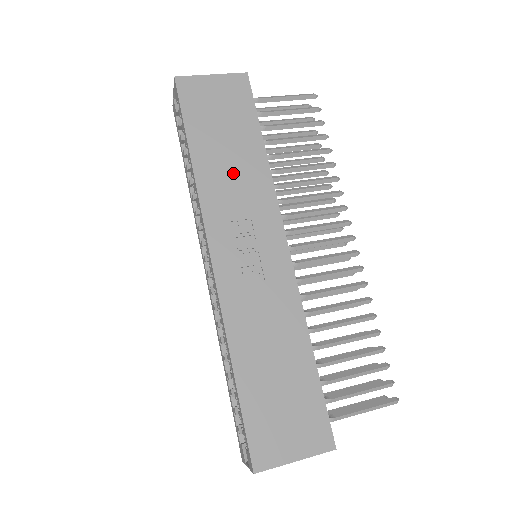
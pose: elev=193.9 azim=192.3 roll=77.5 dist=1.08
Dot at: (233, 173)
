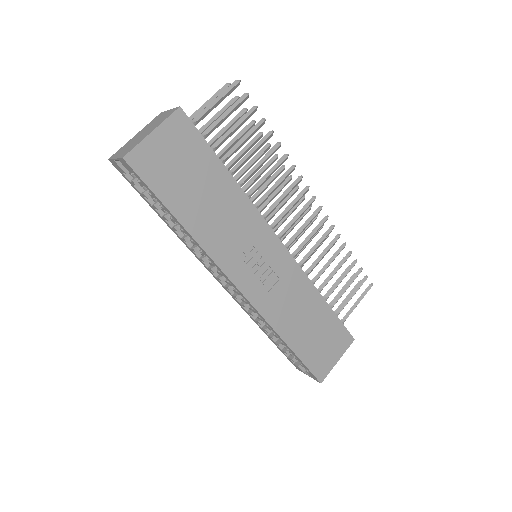
Dot at: (220, 216)
